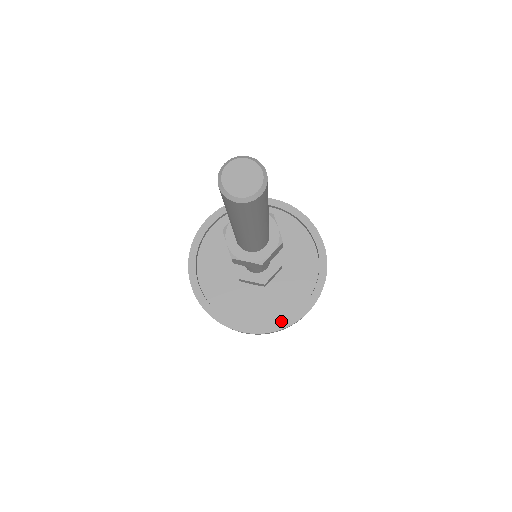
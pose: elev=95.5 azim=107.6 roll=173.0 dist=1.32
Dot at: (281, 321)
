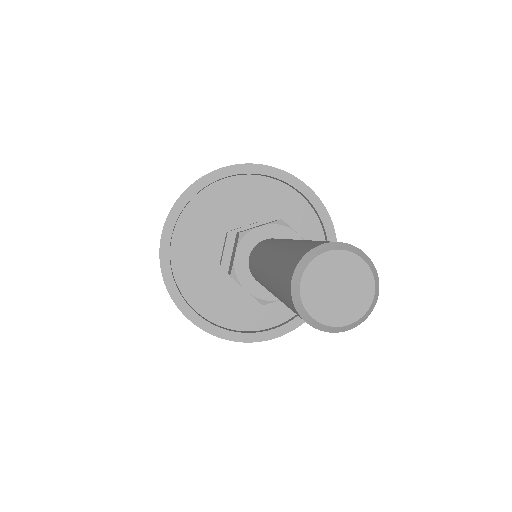
Dot at: (240, 332)
